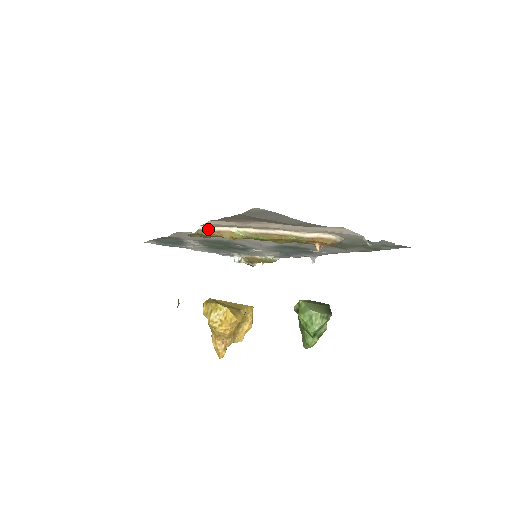
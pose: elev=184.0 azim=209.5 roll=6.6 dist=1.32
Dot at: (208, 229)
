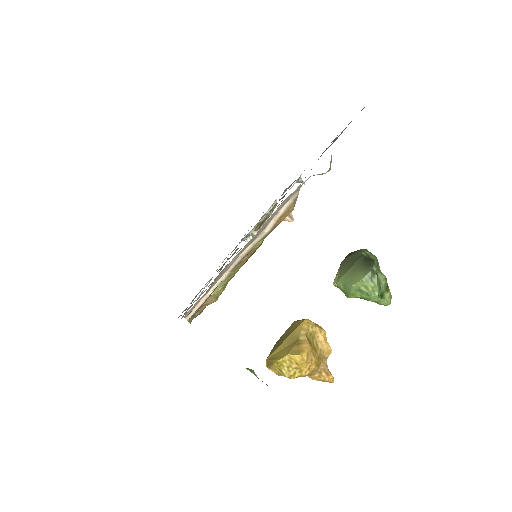
Dot at: occluded
